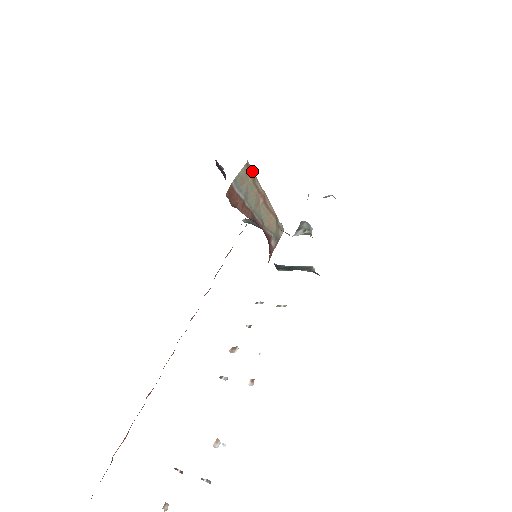
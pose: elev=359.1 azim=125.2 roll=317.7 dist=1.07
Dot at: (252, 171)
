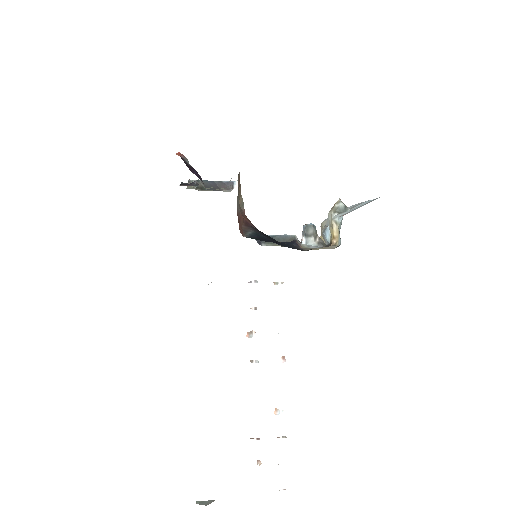
Dot at: (239, 172)
